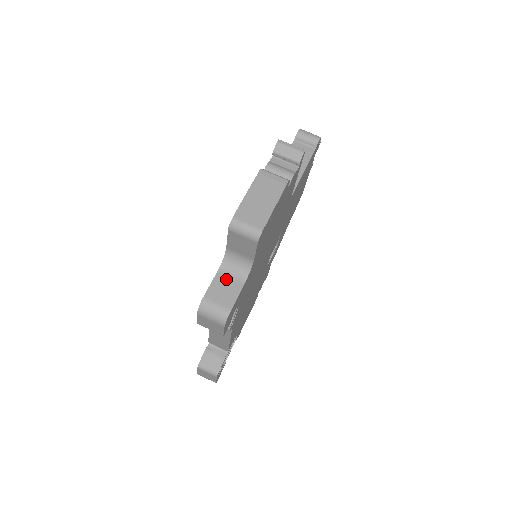
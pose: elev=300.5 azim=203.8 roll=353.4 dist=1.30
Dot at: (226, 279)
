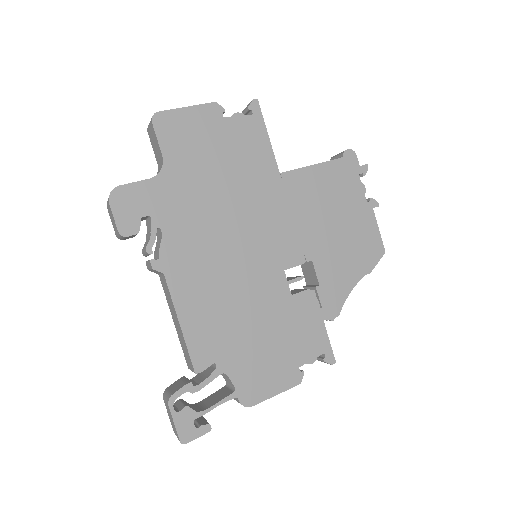
Dot at: occluded
